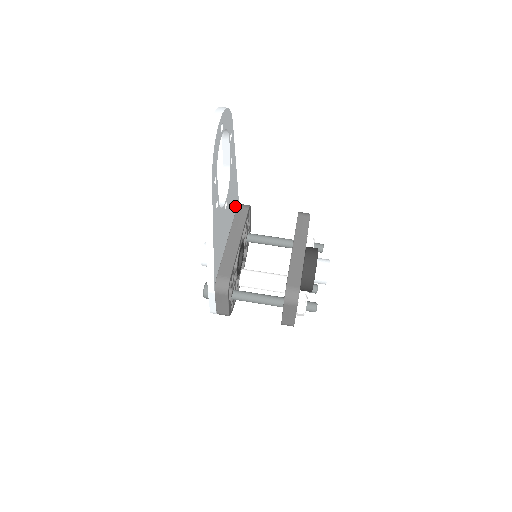
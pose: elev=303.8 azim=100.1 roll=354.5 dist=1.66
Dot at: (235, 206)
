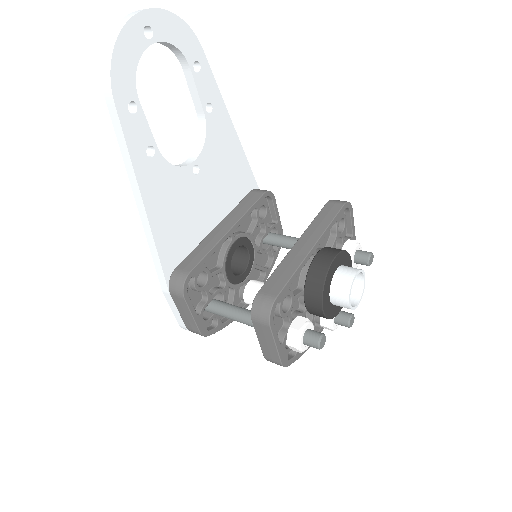
Dot at: (243, 188)
